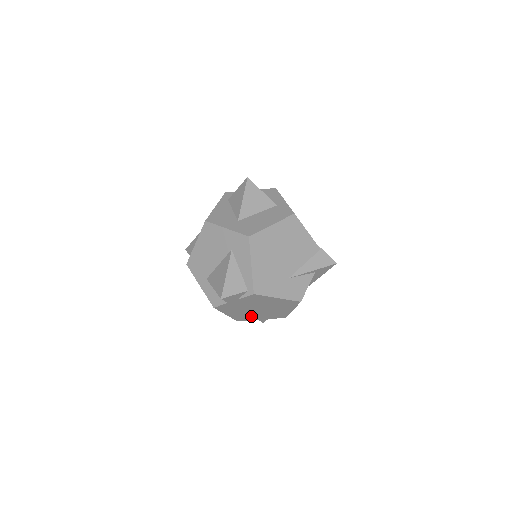
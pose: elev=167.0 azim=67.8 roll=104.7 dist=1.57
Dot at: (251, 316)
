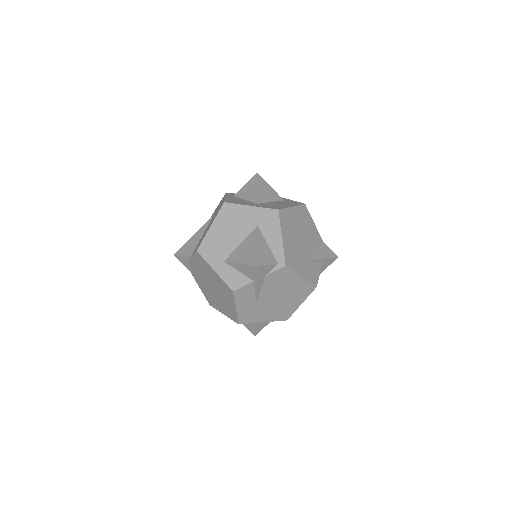
Dot at: (257, 314)
